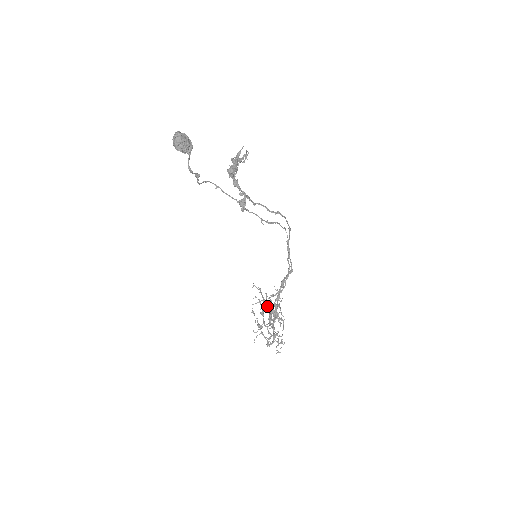
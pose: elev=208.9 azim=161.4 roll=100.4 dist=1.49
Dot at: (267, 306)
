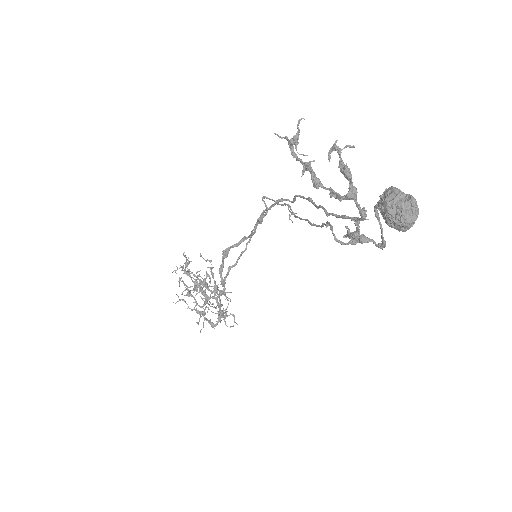
Dot at: (207, 287)
